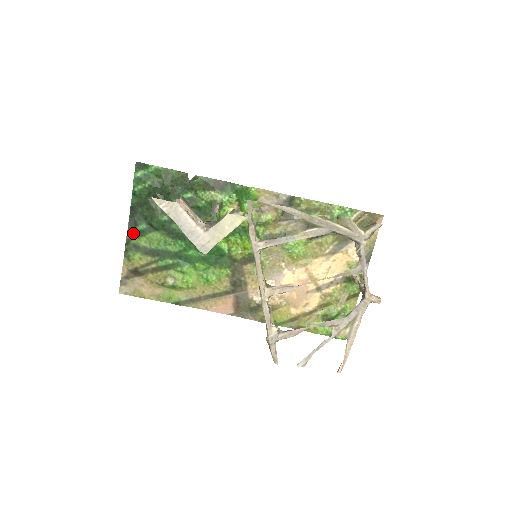
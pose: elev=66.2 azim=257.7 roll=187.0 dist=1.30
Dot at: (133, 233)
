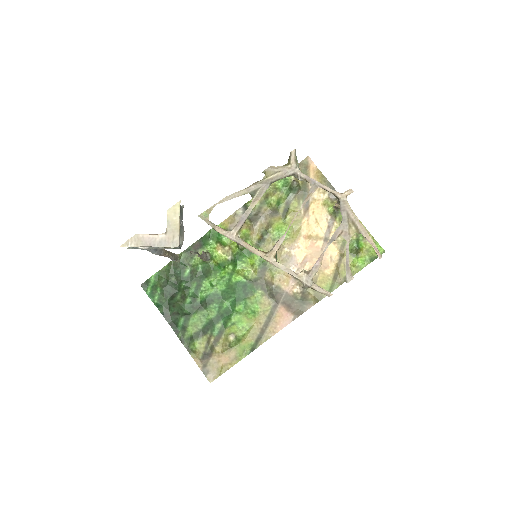
Dot at: (180, 332)
